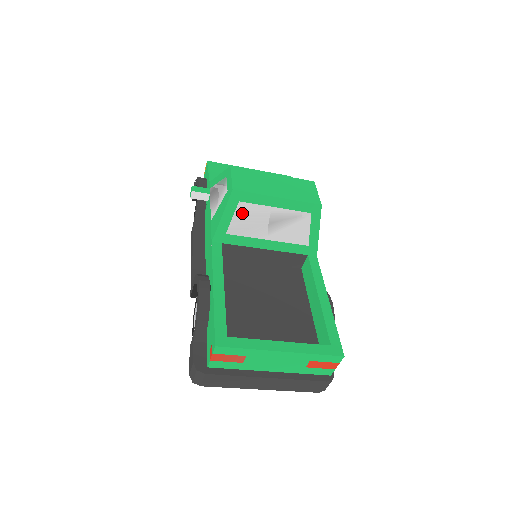
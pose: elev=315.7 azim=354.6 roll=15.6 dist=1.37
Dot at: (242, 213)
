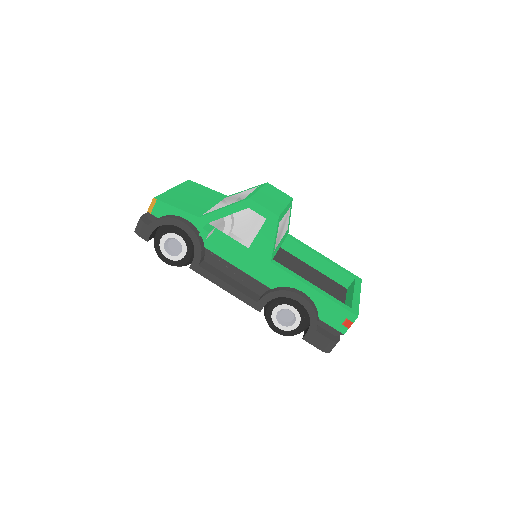
Dot at: (279, 230)
